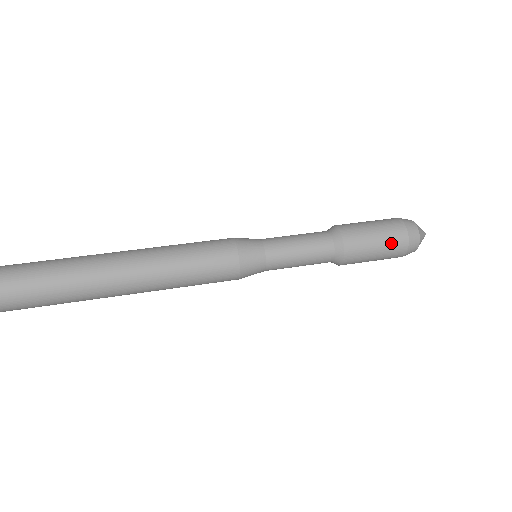
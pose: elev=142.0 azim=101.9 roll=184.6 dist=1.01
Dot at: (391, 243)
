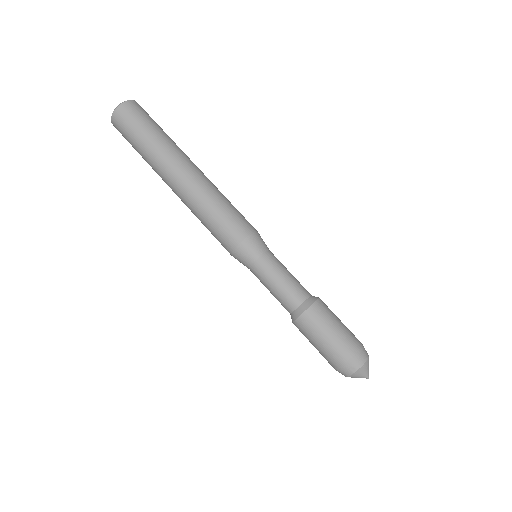
Dot at: (323, 356)
